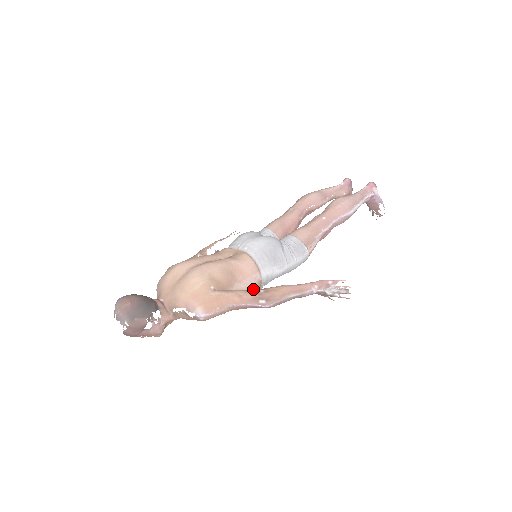
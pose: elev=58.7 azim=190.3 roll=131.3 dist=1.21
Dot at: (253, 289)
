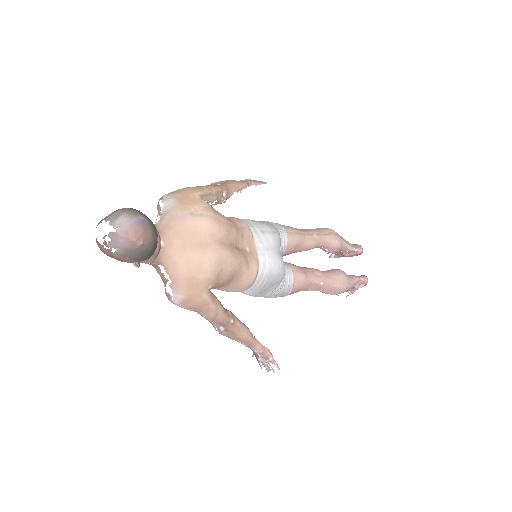
Dot at: occluded
